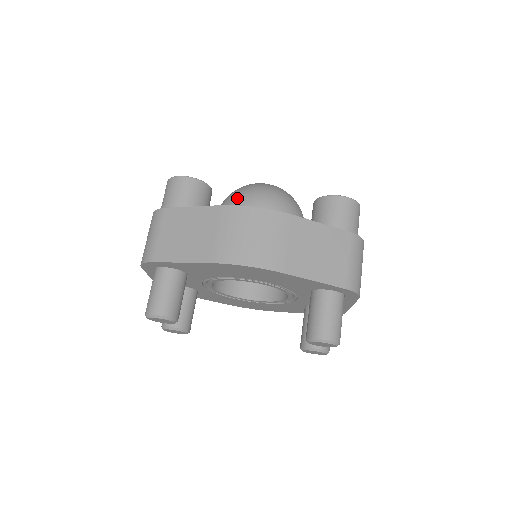
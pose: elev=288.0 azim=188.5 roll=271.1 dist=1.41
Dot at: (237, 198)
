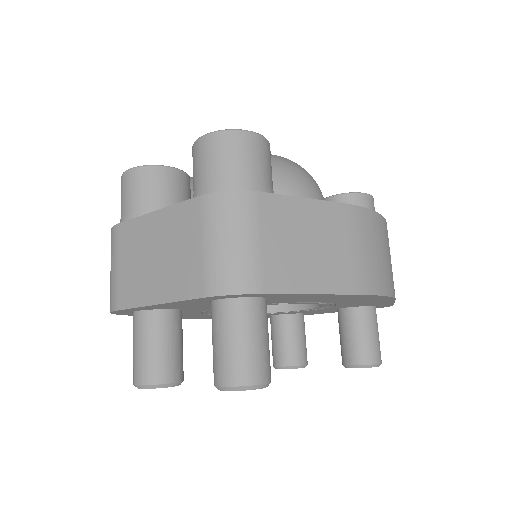
Dot at: (287, 179)
